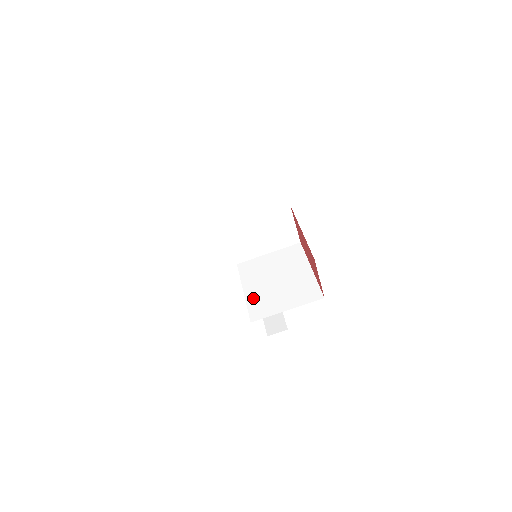
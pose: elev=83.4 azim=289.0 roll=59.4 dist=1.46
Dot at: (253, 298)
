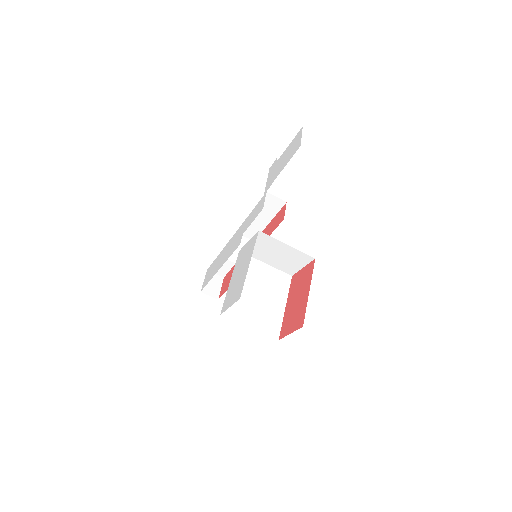
Dot at: occluded
